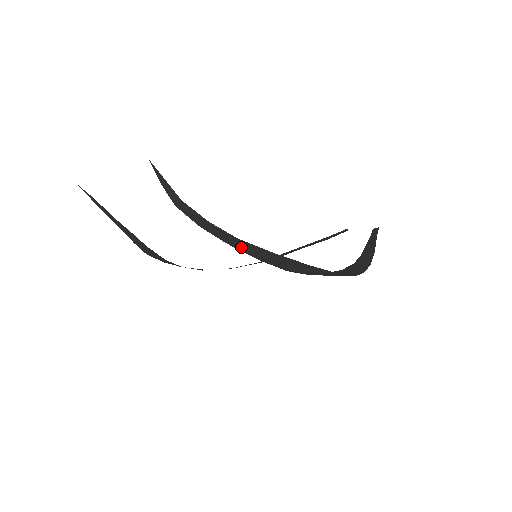
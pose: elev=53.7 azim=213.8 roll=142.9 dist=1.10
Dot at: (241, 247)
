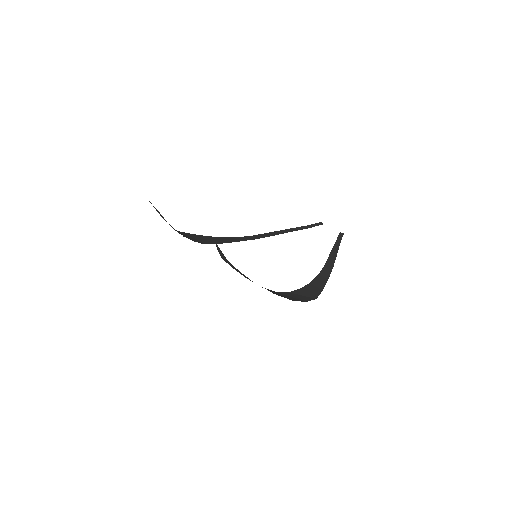
Dot at: occluded
